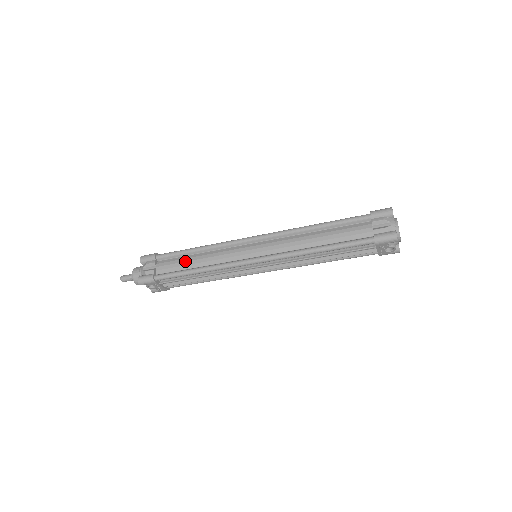
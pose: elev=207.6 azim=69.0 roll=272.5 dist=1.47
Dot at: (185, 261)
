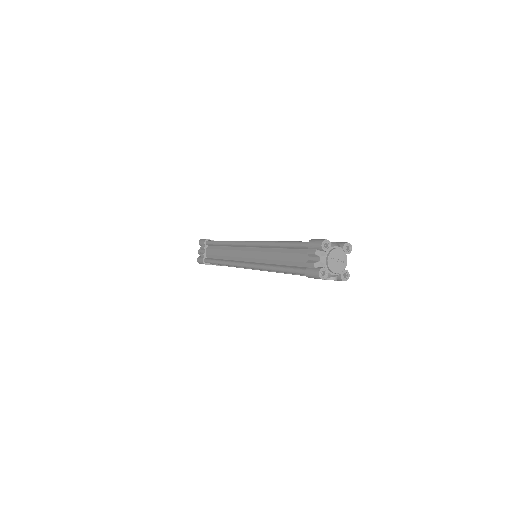
Dot at: (217, 252)
